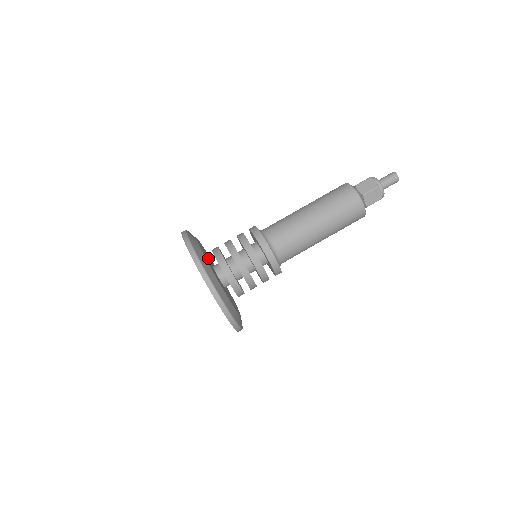
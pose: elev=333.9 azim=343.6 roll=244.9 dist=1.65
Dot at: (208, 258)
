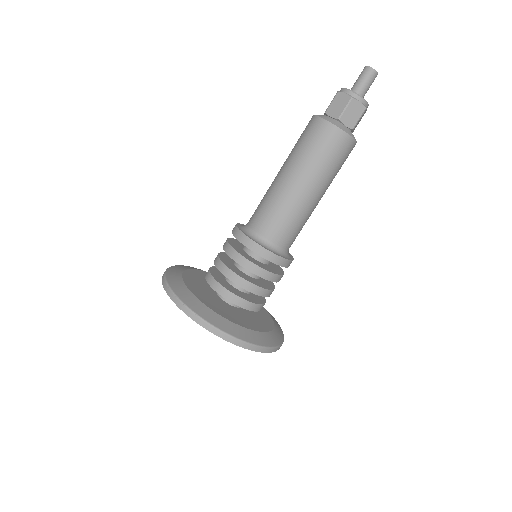
Dot at: (210, 295)
